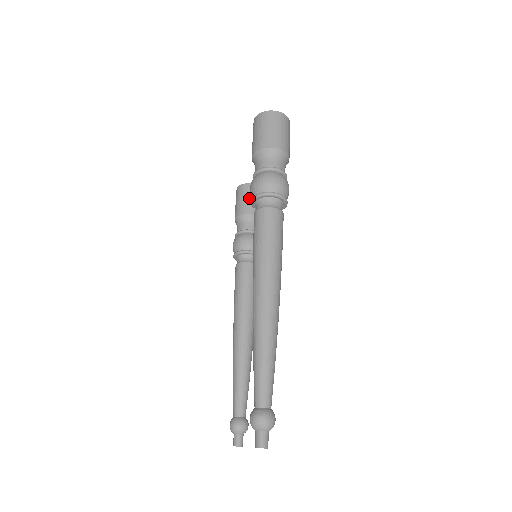
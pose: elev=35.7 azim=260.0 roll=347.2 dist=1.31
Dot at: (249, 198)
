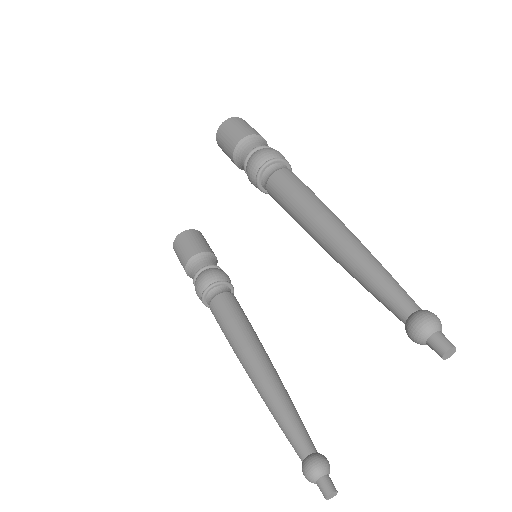
Dot at: (197, 240)
